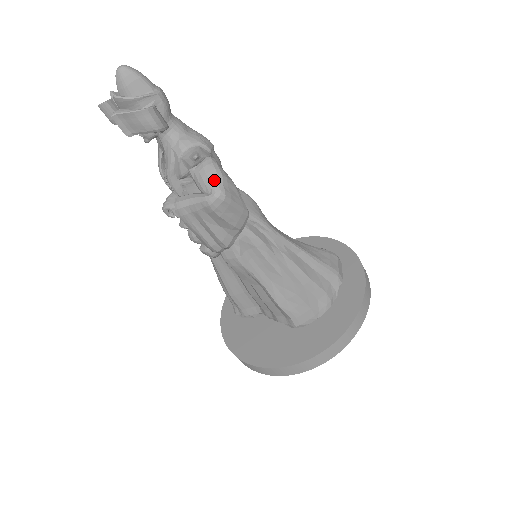
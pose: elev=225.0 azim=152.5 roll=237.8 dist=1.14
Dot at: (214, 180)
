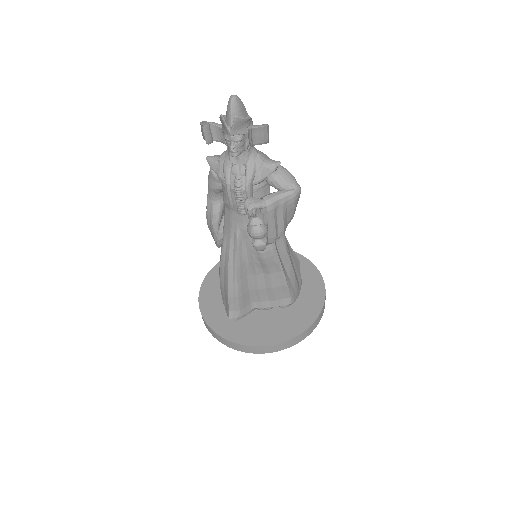
Dot at: (293, 179)
